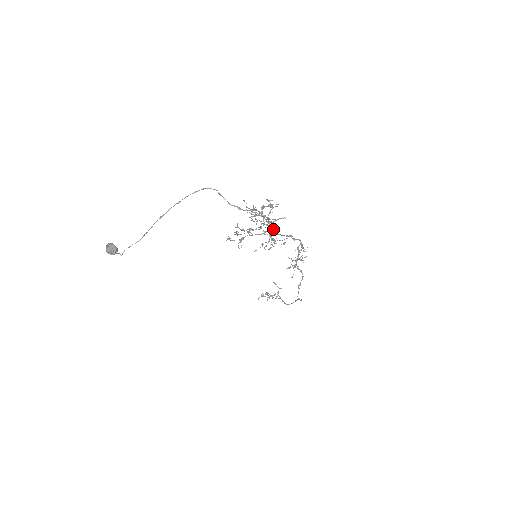
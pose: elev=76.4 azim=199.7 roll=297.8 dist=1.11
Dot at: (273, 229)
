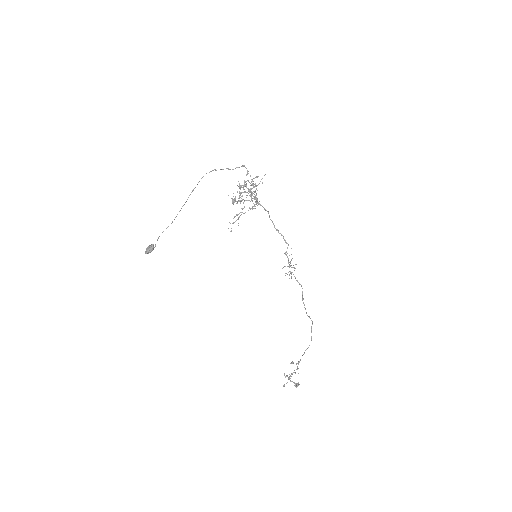
Dot at: occluded
